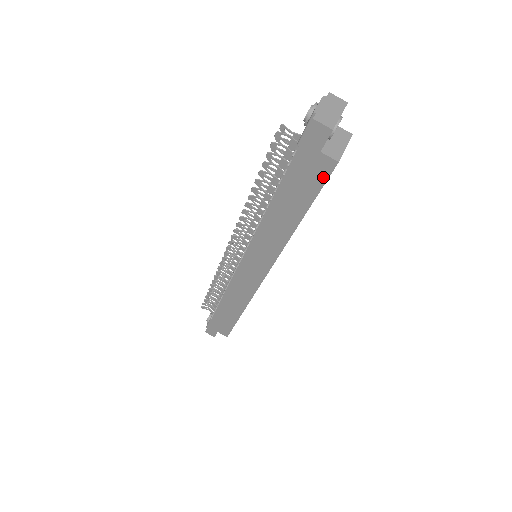
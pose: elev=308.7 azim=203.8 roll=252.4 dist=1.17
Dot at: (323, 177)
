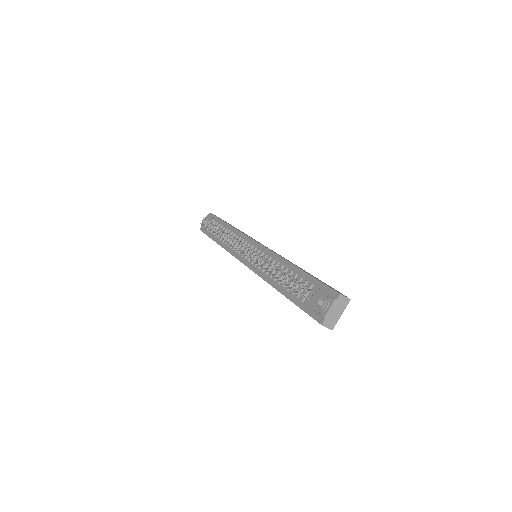
Dot at: occluded
